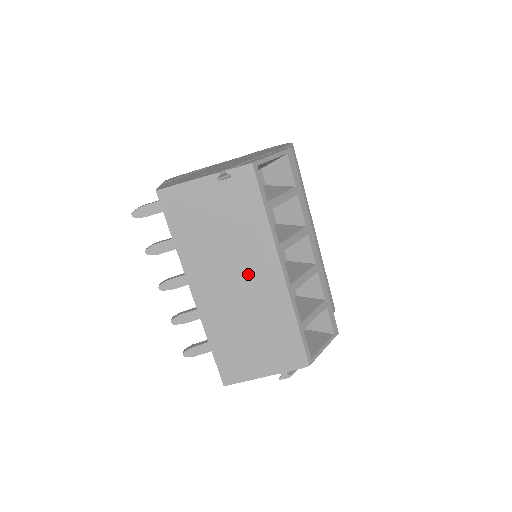
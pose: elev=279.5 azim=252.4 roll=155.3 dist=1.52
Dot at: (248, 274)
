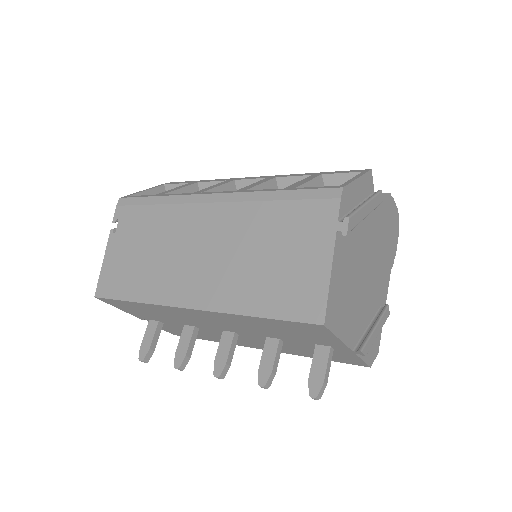
Dot at: (198, 233)
